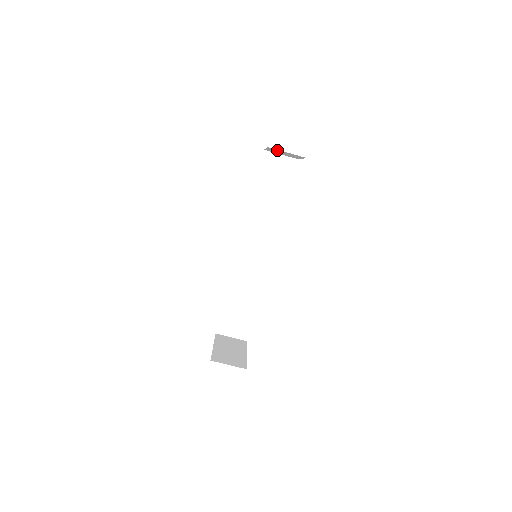
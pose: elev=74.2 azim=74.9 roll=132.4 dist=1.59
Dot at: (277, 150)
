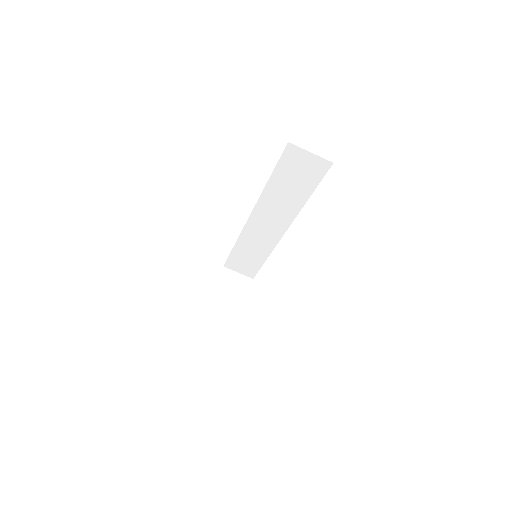
Dot at: occluded
